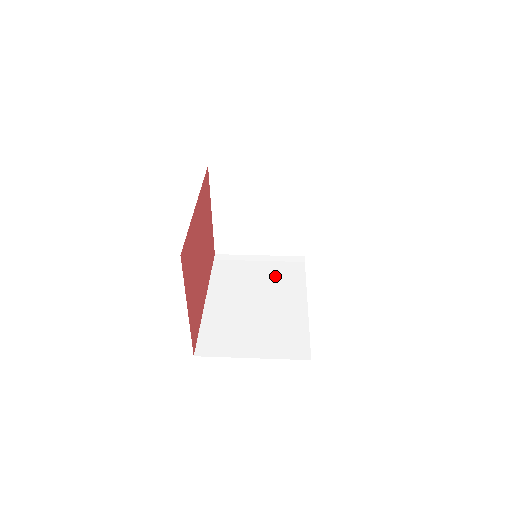
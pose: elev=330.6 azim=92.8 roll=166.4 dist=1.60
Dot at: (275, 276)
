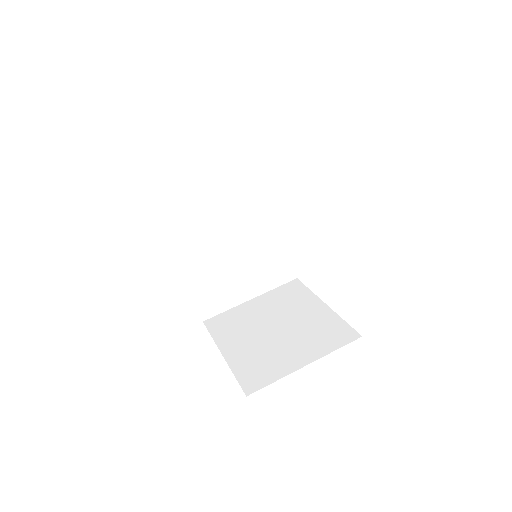
Dot at: (240, 186)
